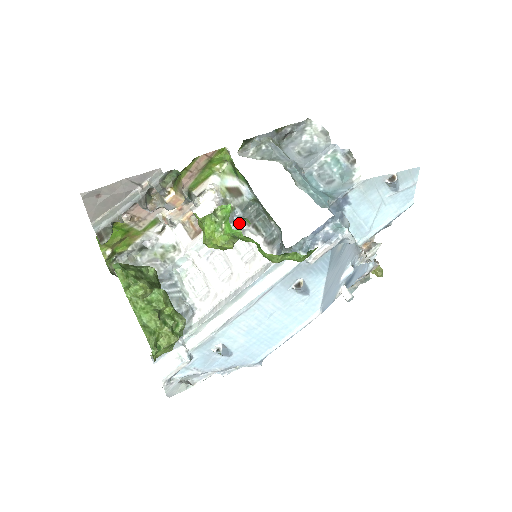
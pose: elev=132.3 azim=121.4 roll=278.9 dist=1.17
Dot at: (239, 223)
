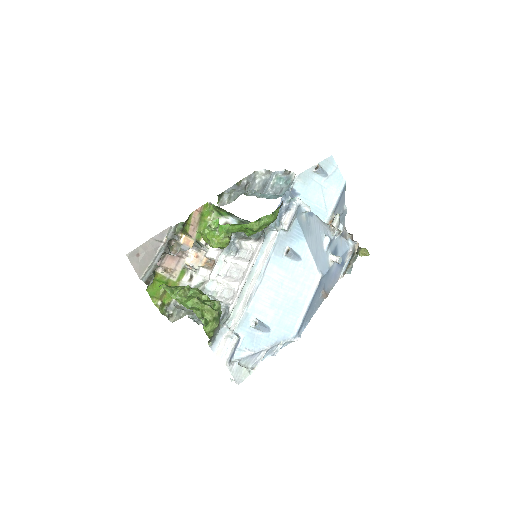
Dot at: (235, 241)
